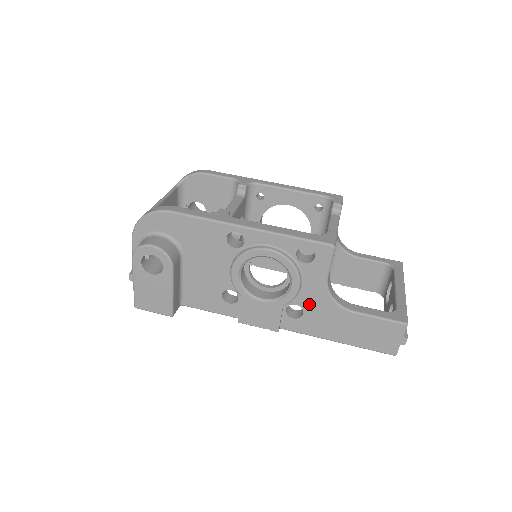
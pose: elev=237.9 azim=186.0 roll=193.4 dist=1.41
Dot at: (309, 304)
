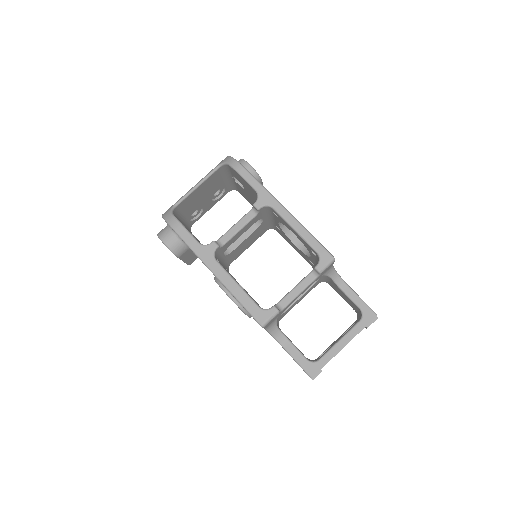
Dot at: occluded
